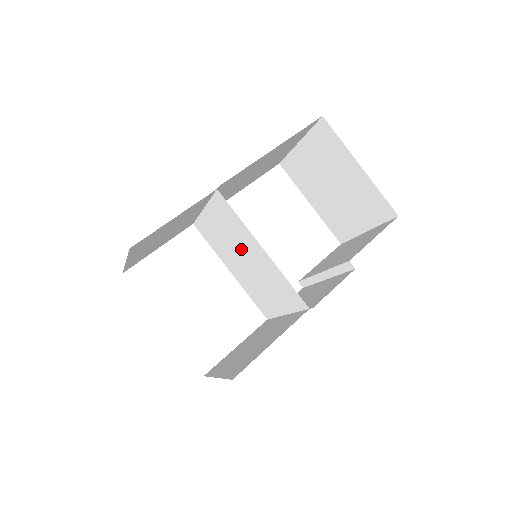
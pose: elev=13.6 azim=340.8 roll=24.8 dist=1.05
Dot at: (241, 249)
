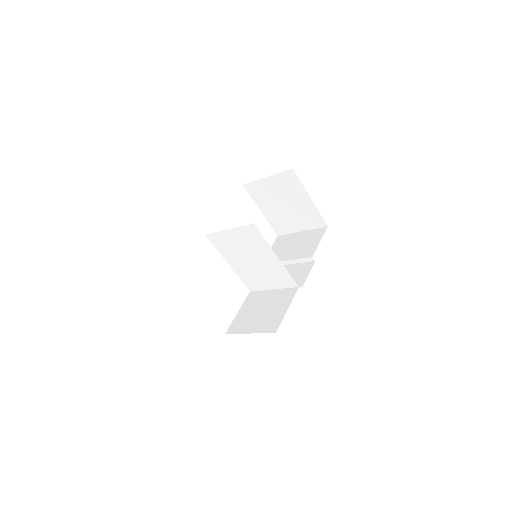
Dot at: (253, 254)
